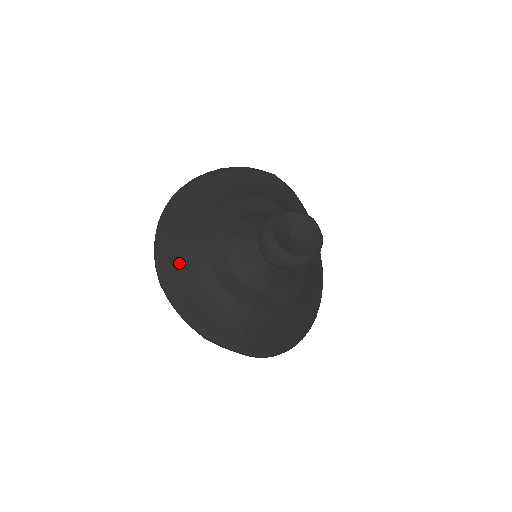
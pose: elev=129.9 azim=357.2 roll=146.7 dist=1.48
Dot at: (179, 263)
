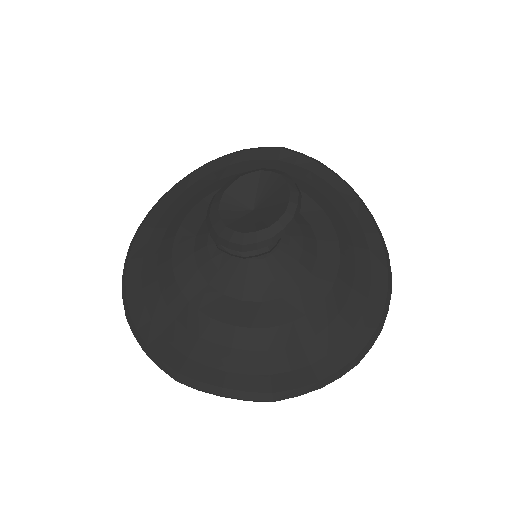
Dot at: (145, 287)
